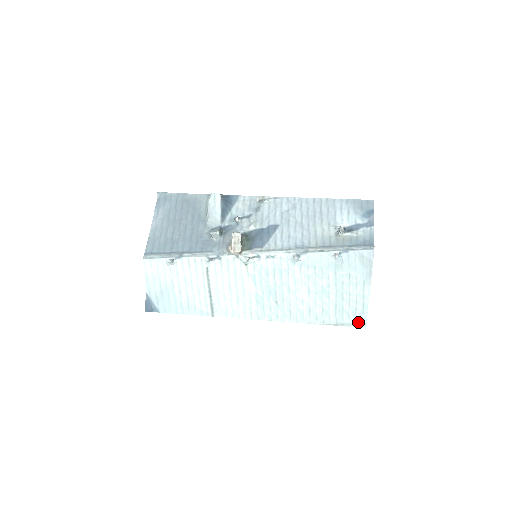
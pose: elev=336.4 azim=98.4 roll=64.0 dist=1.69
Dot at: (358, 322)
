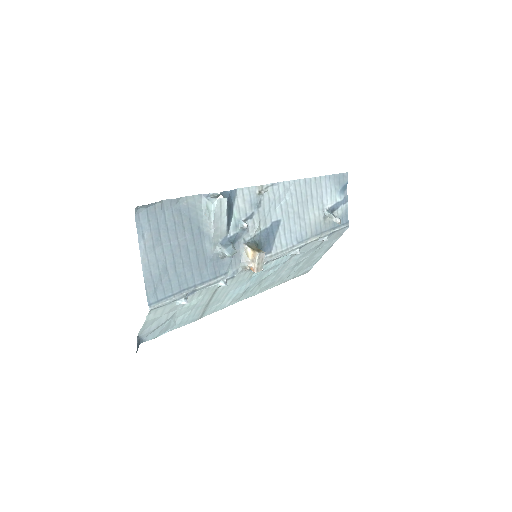
Dot at: (306, 271)
